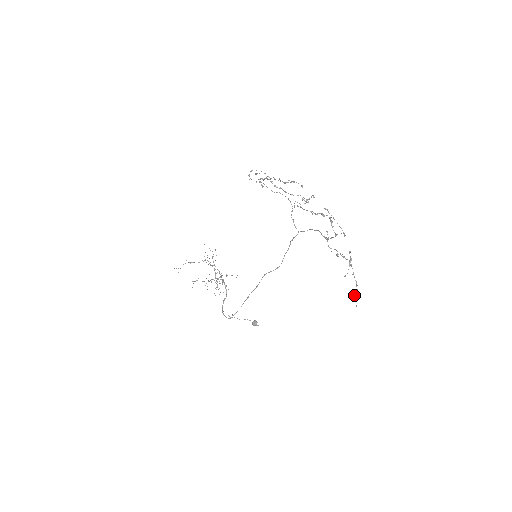
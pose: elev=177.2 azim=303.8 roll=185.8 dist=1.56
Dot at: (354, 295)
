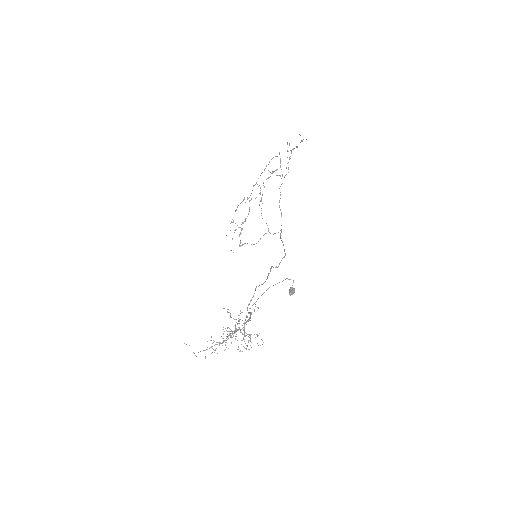
Dot at: occluded
